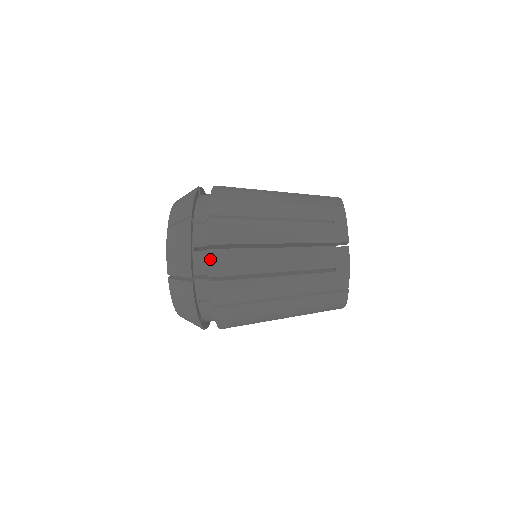
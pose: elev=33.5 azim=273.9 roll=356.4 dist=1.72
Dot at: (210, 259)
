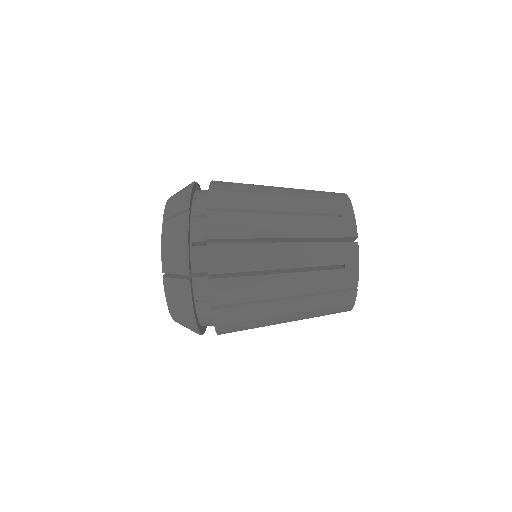
Dot at: occluded
